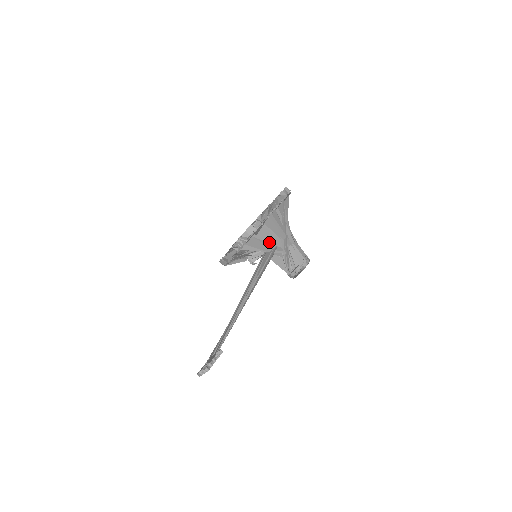
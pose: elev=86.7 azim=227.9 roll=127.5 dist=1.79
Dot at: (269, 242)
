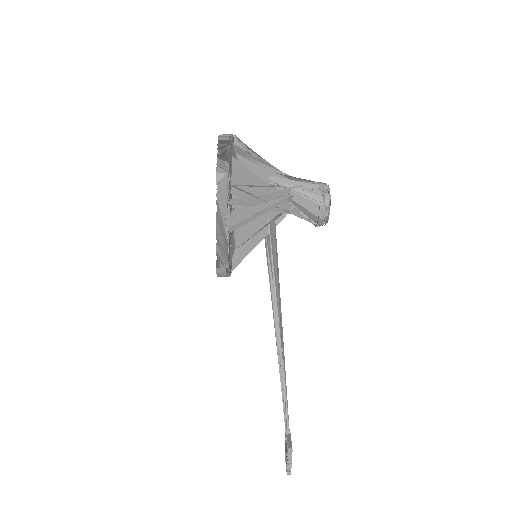
Dot at: (258, 229)
